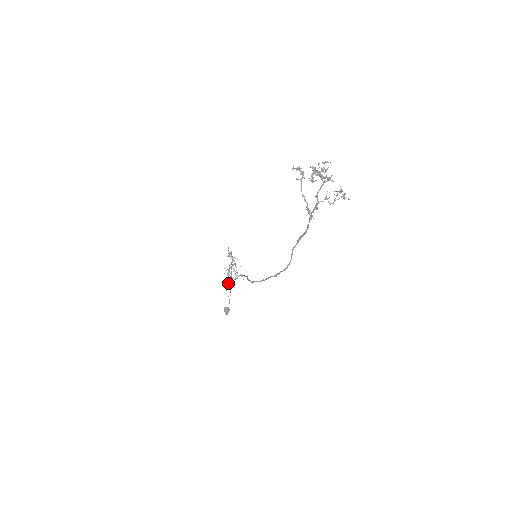
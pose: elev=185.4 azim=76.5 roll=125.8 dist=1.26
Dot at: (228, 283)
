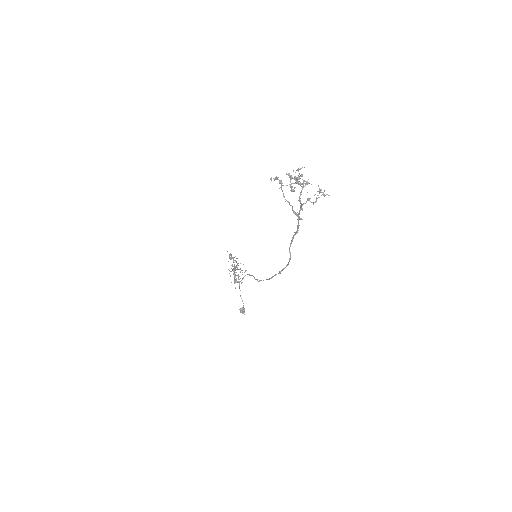
Dot at: (235, 281)
